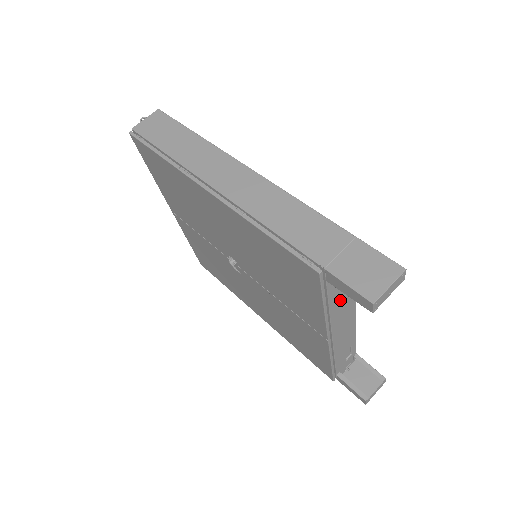
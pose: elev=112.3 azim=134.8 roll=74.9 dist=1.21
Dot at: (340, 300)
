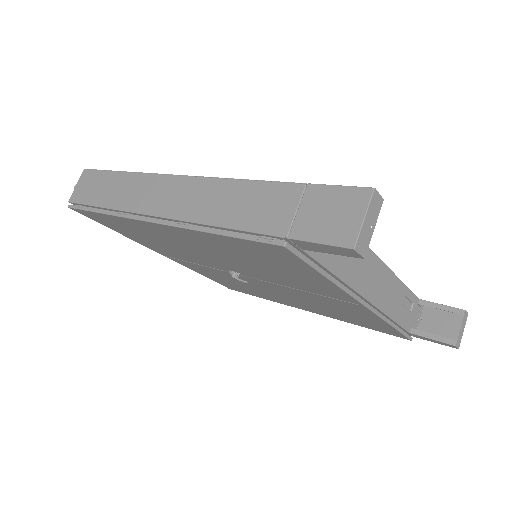
Dot at: (344, 259)
